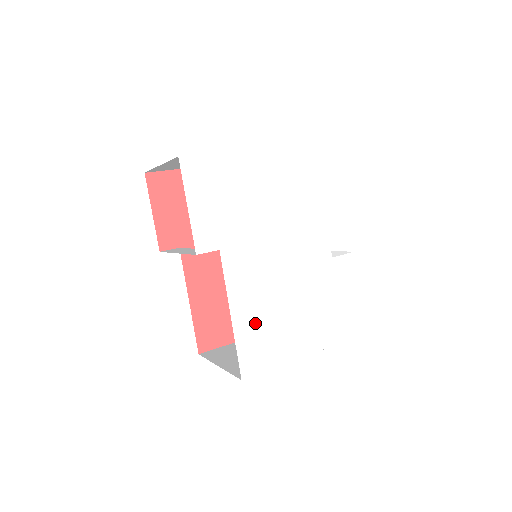
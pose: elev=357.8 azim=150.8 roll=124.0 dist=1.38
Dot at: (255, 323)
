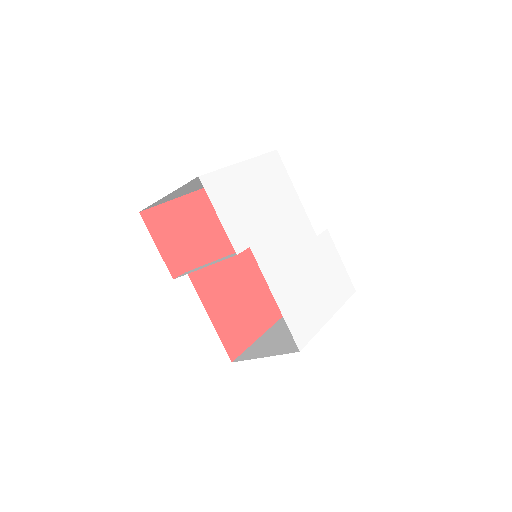
Dot at: (291, 301)
